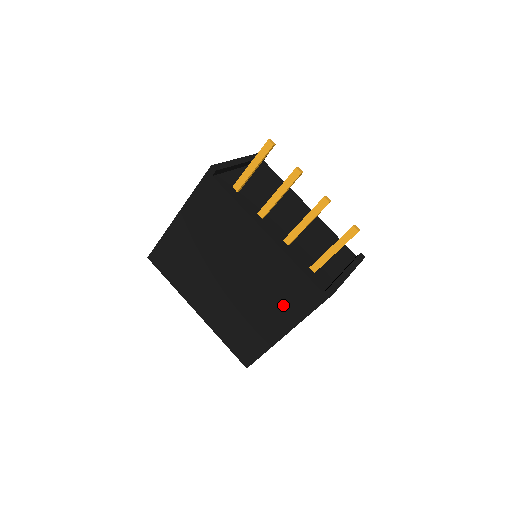
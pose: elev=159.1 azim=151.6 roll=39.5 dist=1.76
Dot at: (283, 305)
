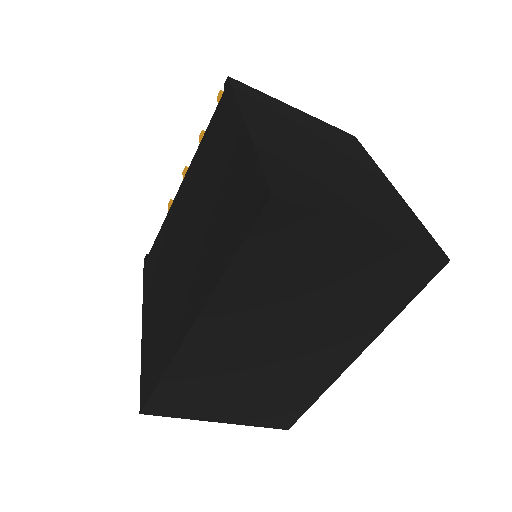
Dot at: (221, 141)
